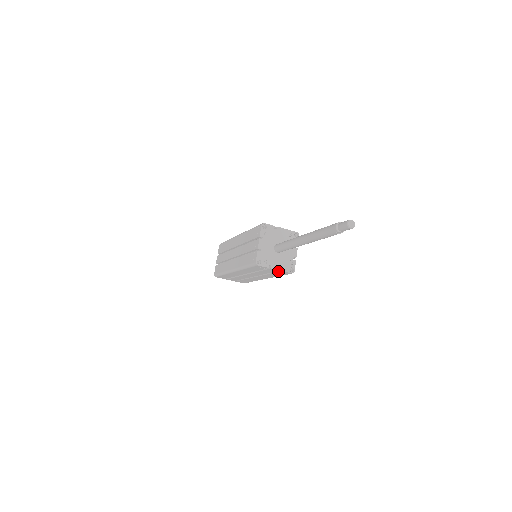
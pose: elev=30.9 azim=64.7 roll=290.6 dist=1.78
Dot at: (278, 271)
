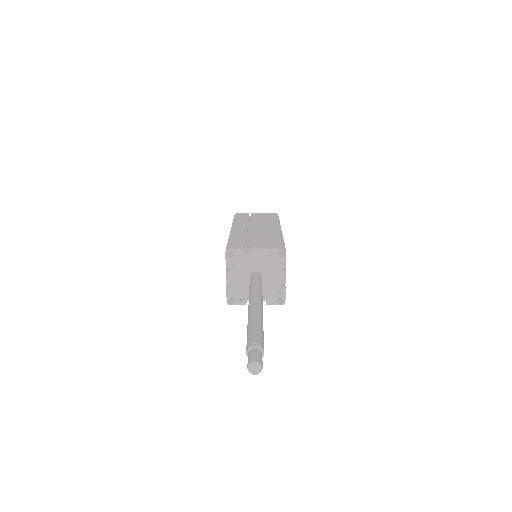
Dot at: occluded
